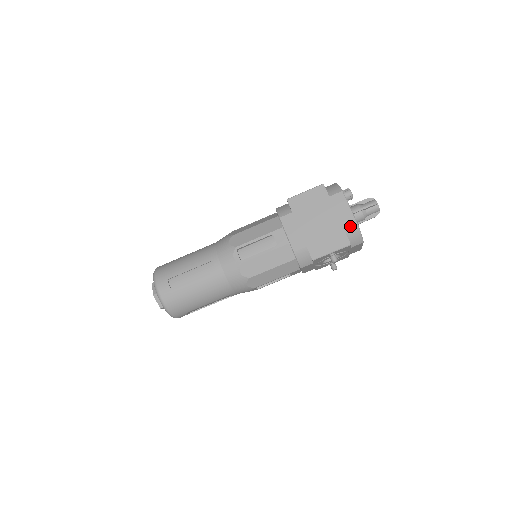
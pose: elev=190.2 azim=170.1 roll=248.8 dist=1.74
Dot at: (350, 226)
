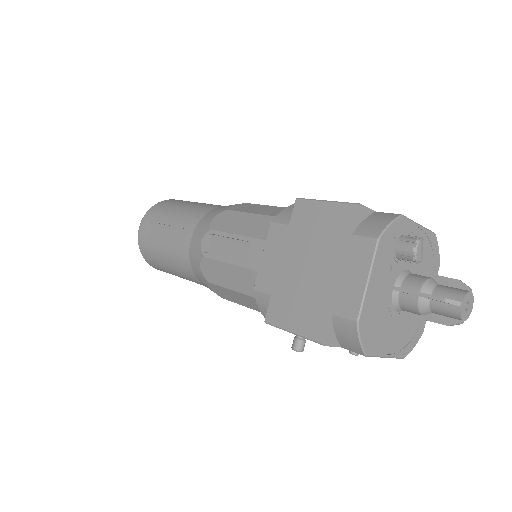
Dot at: (344, 313)
